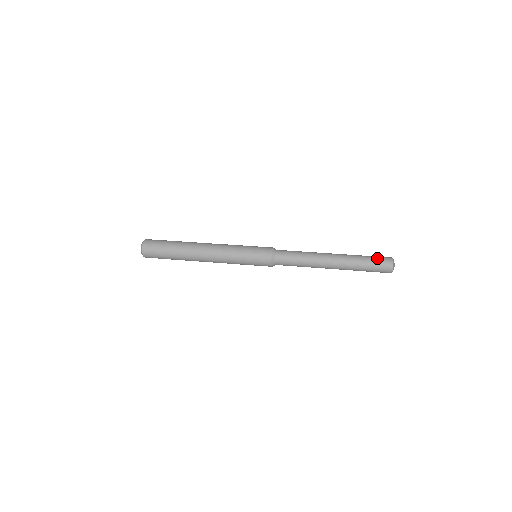
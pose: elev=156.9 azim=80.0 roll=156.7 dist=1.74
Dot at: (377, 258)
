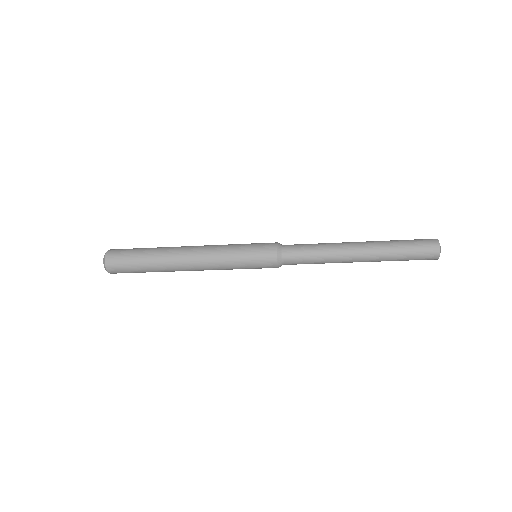
Dot at: (417, 243)
